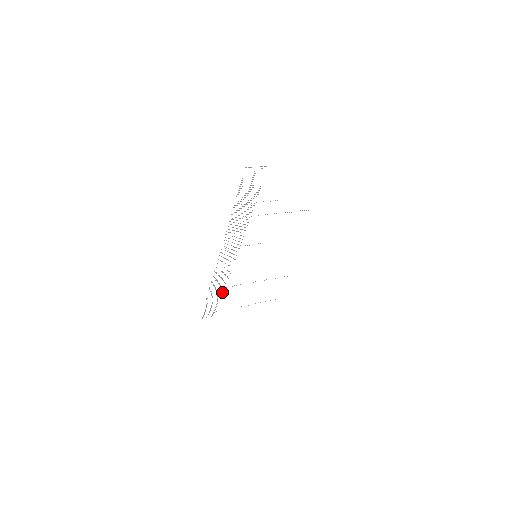
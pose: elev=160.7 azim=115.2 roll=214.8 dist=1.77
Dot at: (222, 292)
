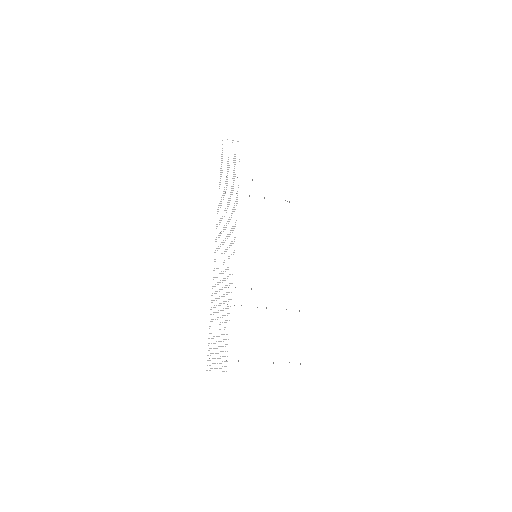
Dot at: occluded
